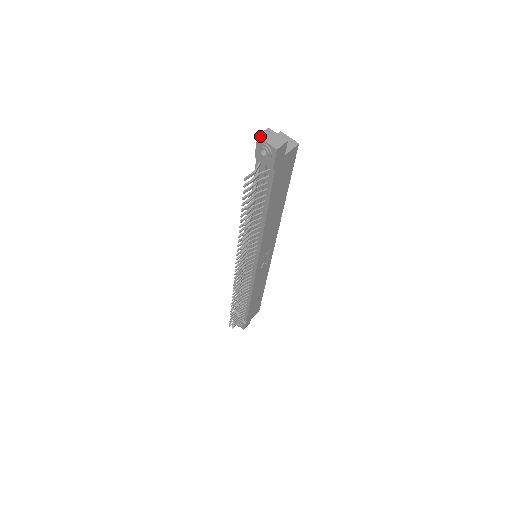
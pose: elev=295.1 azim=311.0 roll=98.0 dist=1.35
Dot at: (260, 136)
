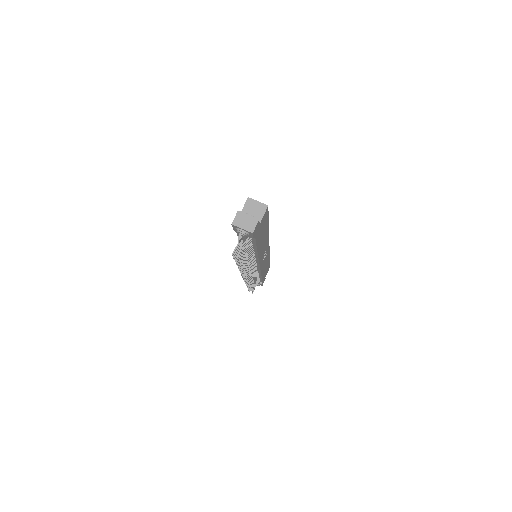
Dot at: (234, 223)
